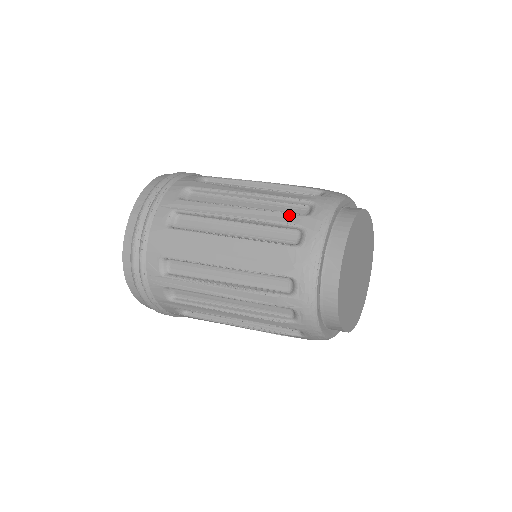
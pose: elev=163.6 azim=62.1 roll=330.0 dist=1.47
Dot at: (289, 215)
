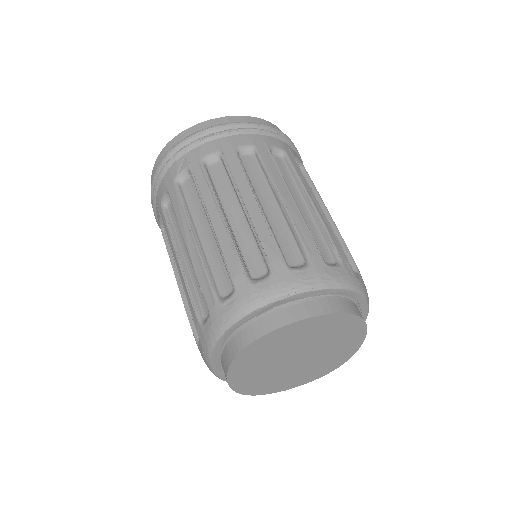
Dot at: (193, 310)
